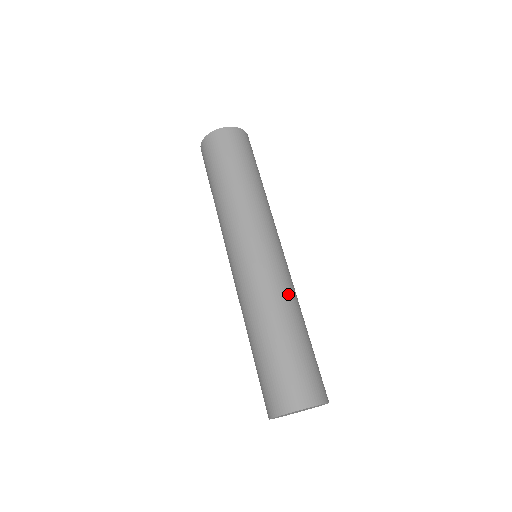
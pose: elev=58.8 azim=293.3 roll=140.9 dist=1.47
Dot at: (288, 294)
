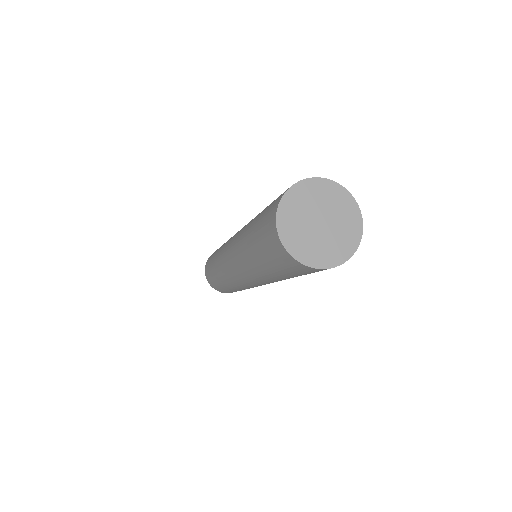
Dot at: occluded
